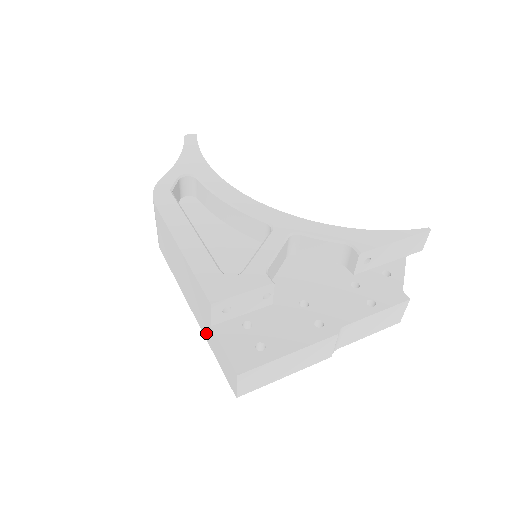
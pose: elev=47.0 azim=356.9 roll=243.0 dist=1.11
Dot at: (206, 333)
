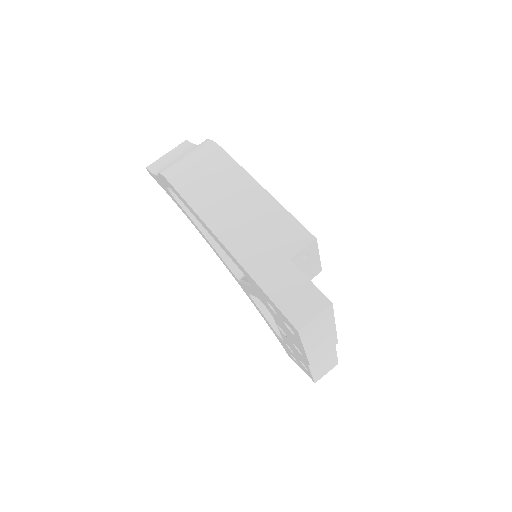
Dot at: (259, 267)
